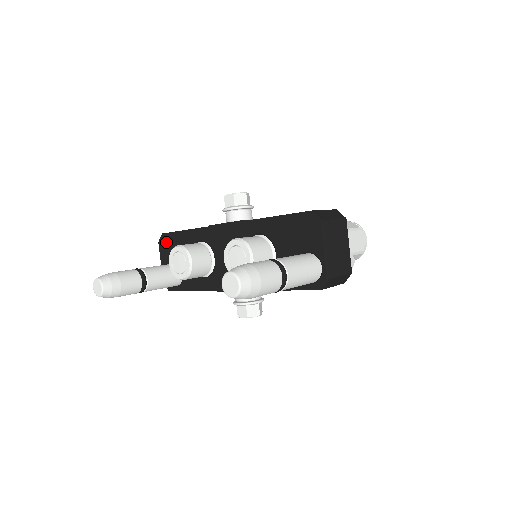
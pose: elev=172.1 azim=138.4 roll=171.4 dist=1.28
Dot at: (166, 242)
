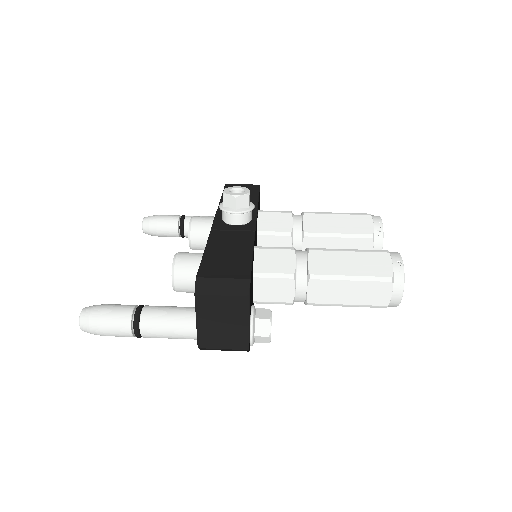
Dot at: occluded
